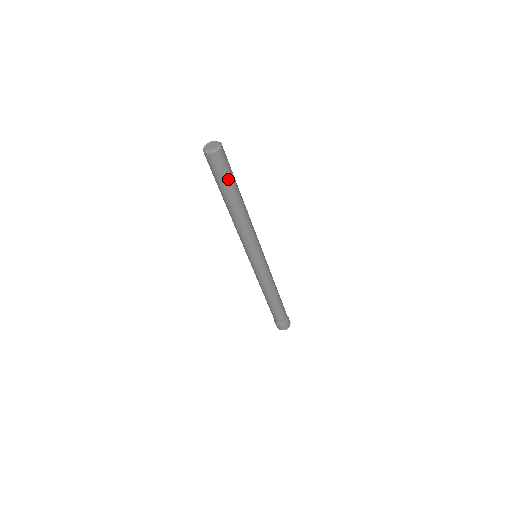
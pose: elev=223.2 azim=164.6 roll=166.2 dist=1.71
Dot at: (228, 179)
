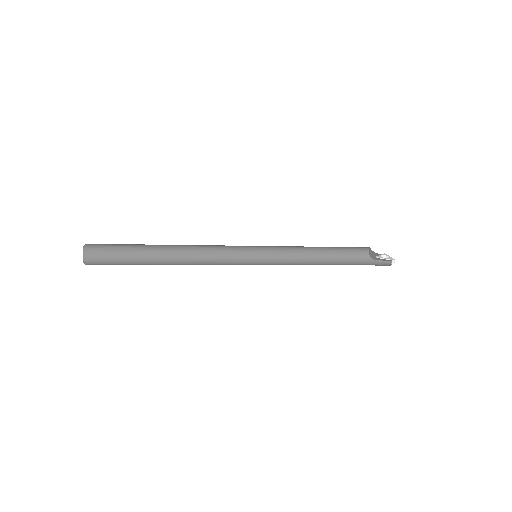
Dot at: occluded
